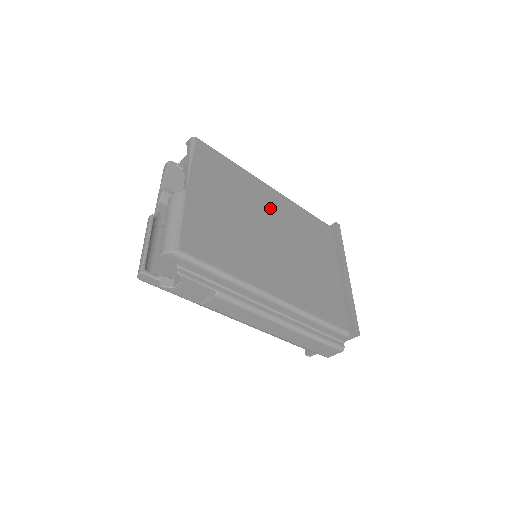
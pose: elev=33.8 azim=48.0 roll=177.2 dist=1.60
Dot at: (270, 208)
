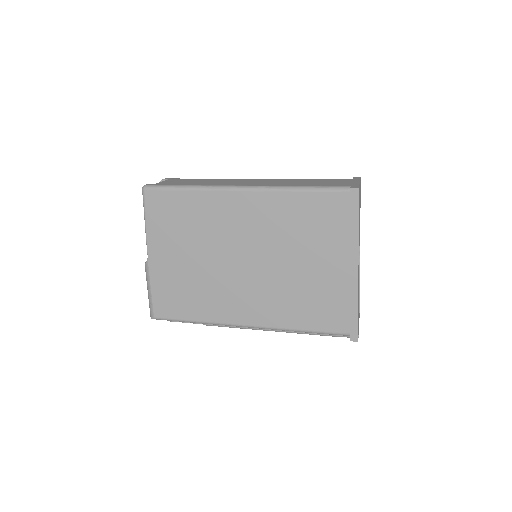
Dot at: (239, 224)
